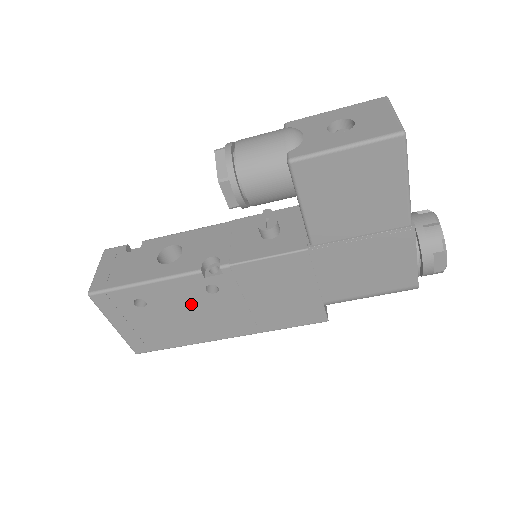
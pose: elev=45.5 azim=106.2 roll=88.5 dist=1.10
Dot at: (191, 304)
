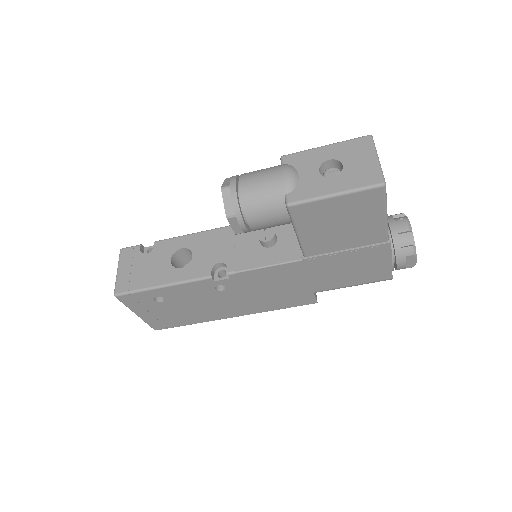
Dot at: (203, 298)
